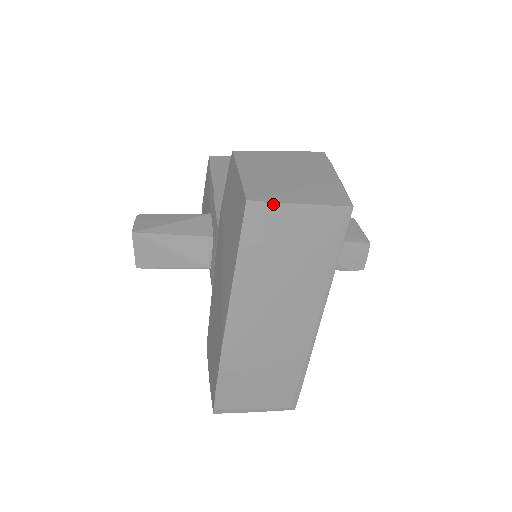
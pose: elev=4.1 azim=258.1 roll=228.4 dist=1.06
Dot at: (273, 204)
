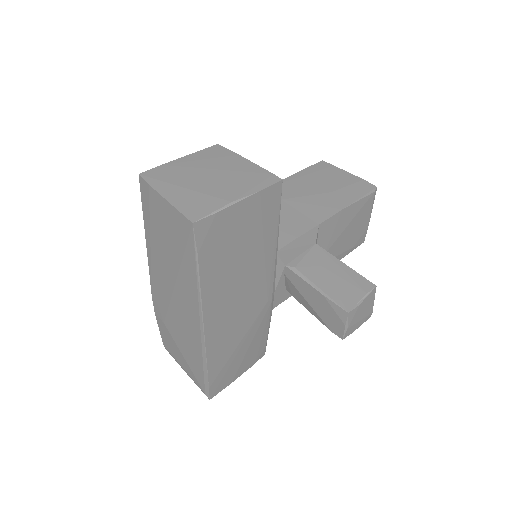
Dot at: (150, 187)
